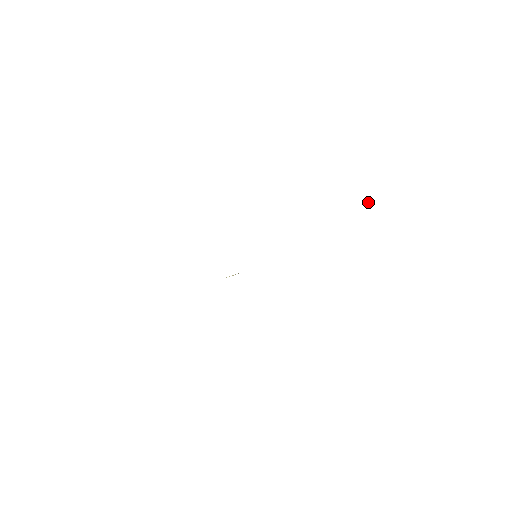
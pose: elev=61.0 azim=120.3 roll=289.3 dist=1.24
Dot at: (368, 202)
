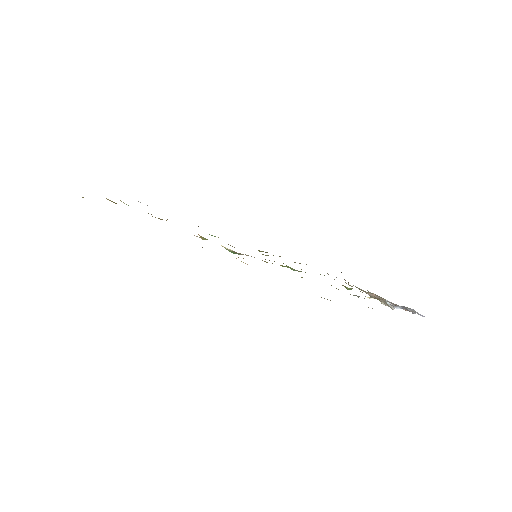
Dot at: (369, 298)
